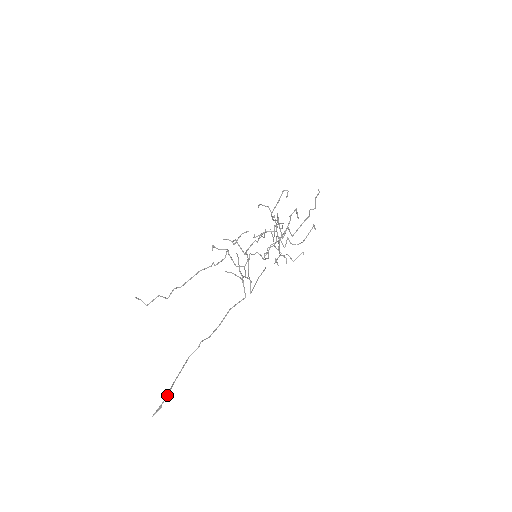
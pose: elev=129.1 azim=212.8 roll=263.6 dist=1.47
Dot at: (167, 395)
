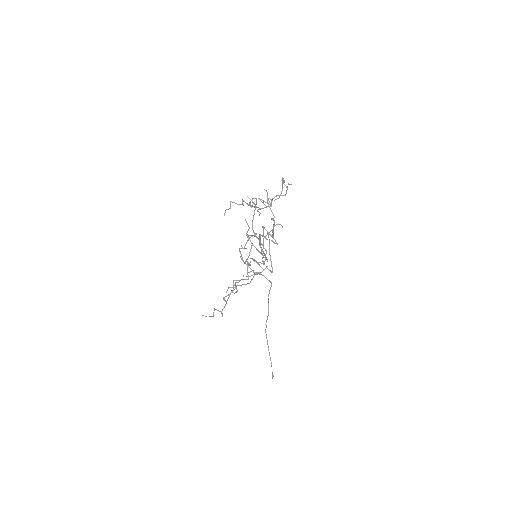
Dot at: (271, 364)
